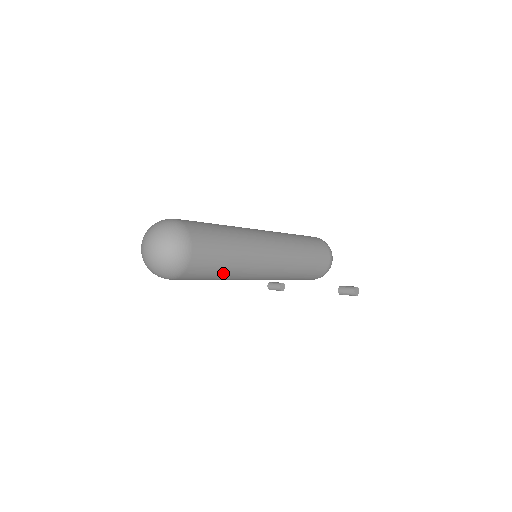
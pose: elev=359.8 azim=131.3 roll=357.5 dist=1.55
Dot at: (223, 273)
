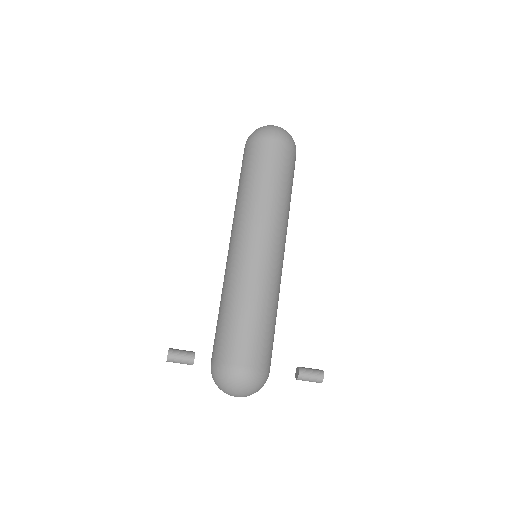
Dot at: (286, 190)
